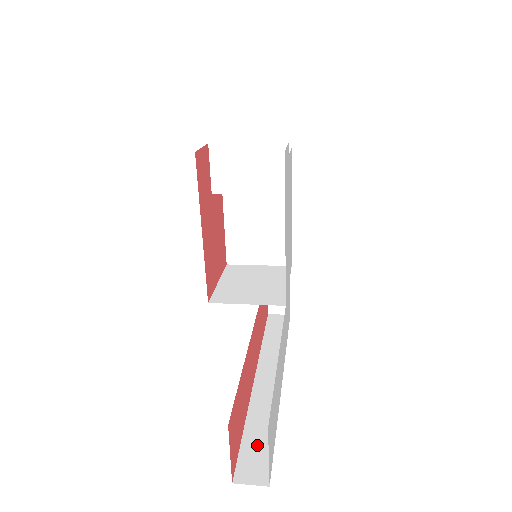
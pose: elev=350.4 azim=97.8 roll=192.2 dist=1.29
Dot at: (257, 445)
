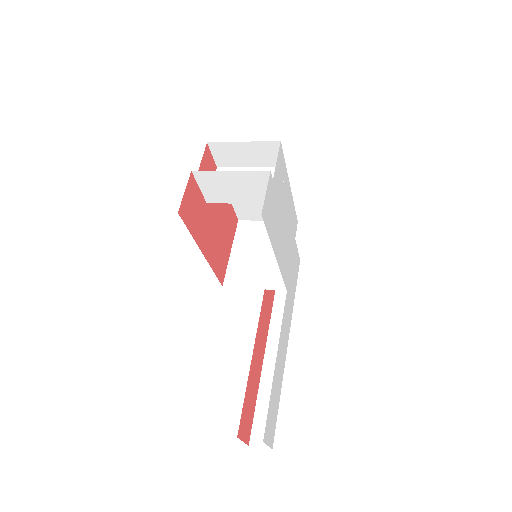
Dot at: (266, 414)
